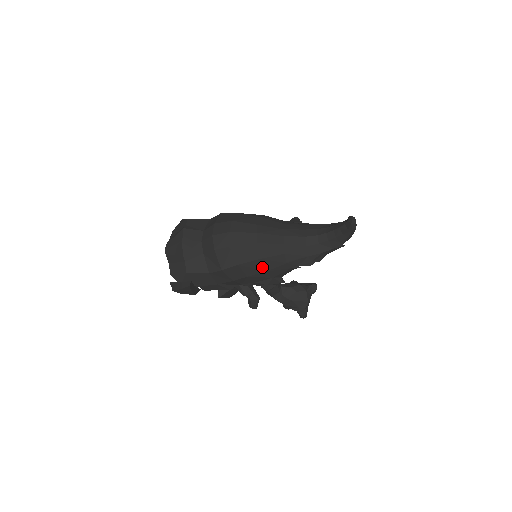
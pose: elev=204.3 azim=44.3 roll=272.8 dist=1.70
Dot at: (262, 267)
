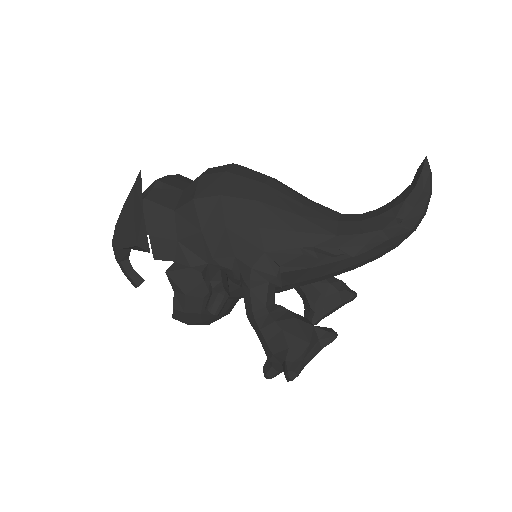
Dot at: (255, 217)
